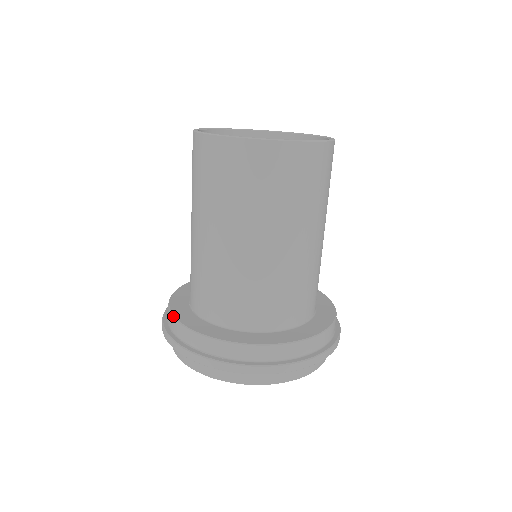
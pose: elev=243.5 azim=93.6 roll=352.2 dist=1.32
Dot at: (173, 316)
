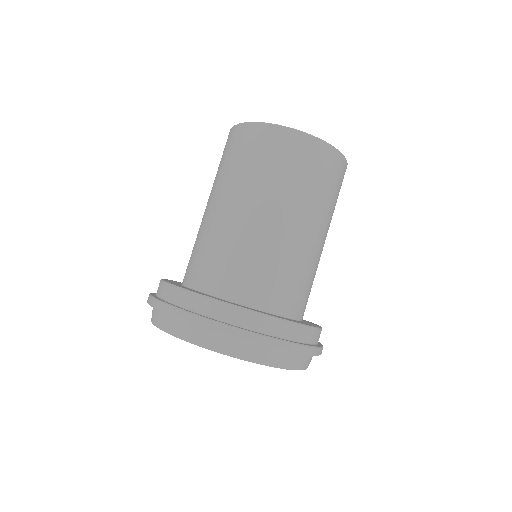
Dot at: (166, 282)
